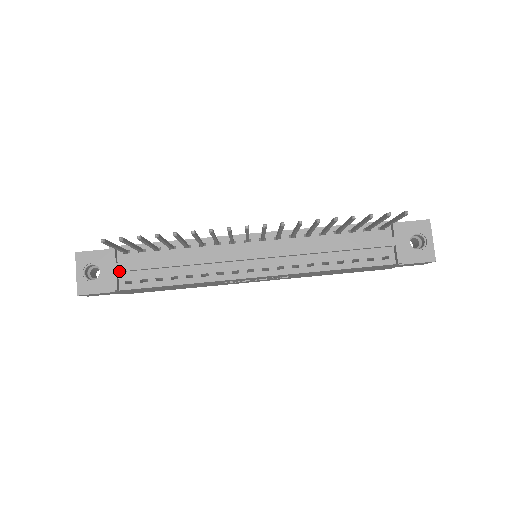
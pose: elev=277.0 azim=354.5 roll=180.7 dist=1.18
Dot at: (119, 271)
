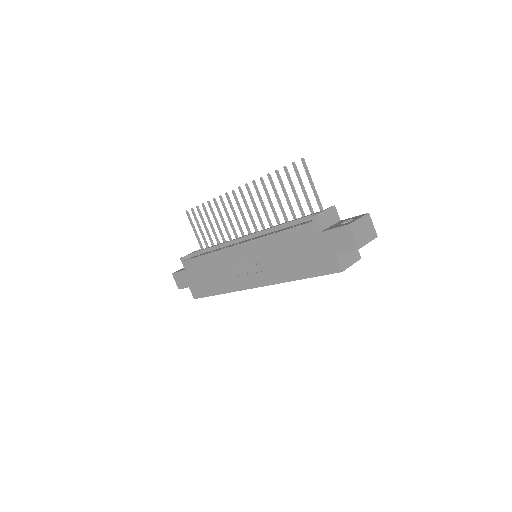
Dot at: (191, 253)
